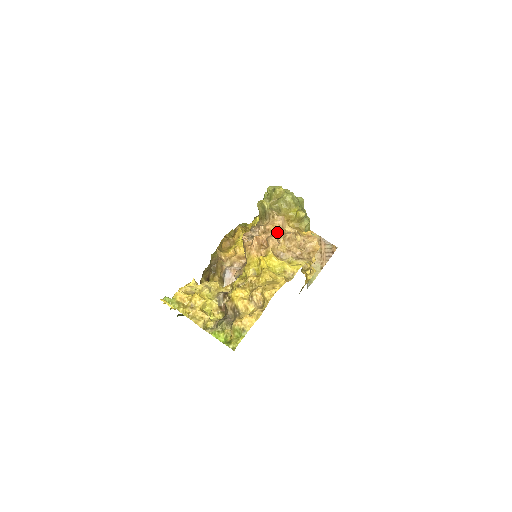
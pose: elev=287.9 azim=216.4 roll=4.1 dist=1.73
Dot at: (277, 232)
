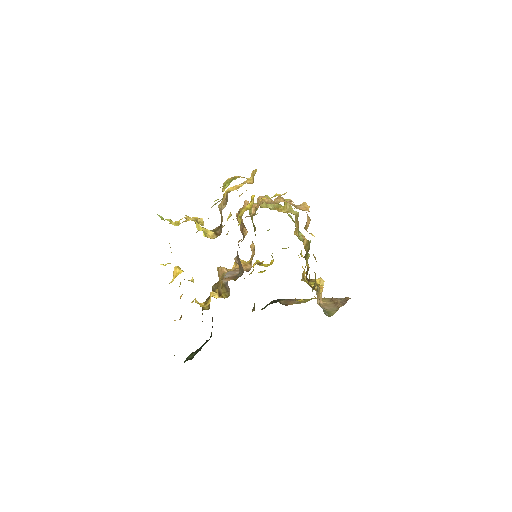
Dot at: occluded
